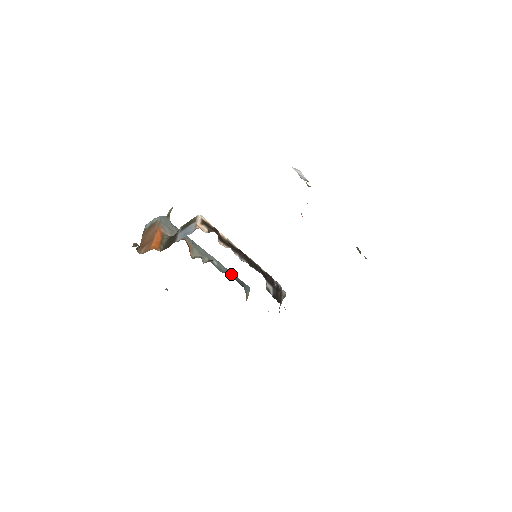
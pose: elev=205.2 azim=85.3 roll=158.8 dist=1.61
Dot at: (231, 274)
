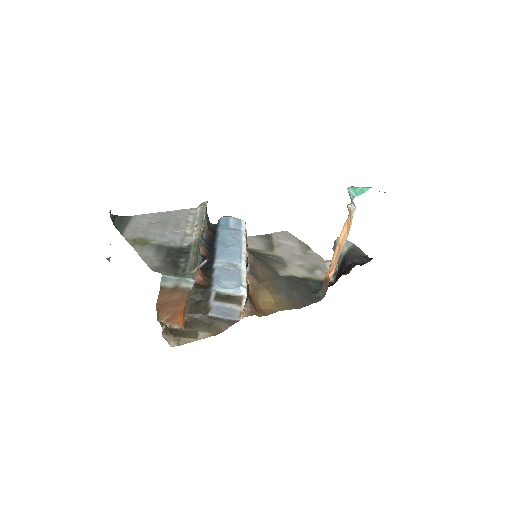
Dot at: (206, 223)
